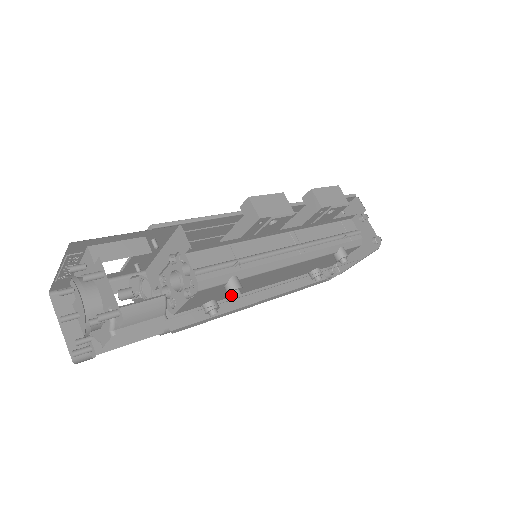
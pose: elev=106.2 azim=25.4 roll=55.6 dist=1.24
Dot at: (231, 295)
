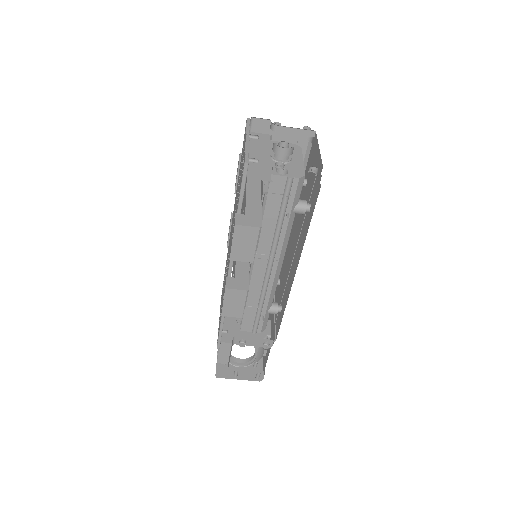
Dot at: occluded
